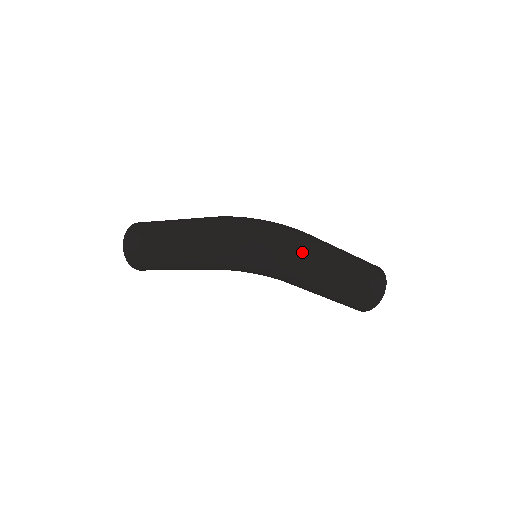
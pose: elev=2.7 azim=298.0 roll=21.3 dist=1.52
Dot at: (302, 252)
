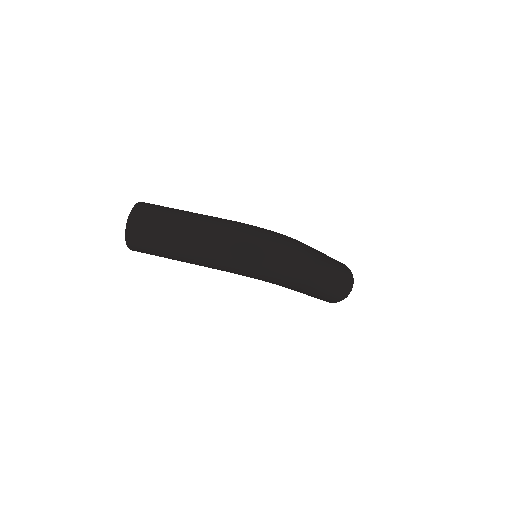
Dot at: (307, 269)
